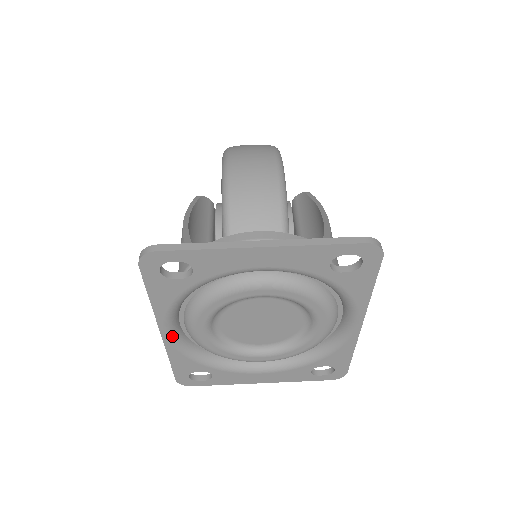
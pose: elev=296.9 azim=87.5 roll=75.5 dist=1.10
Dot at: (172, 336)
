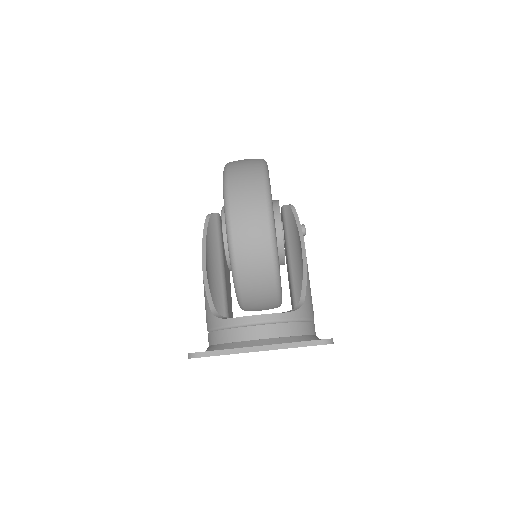
Dot at: occluded
